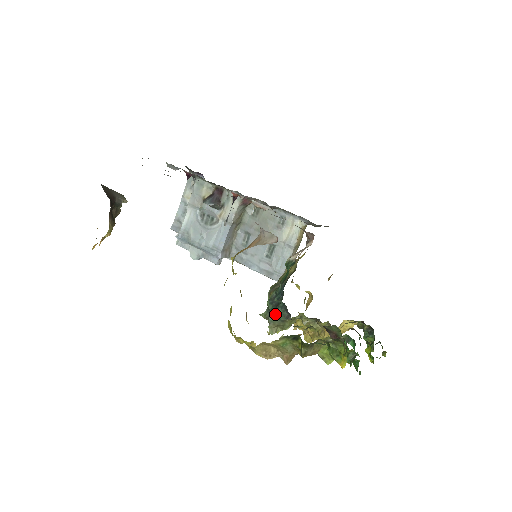
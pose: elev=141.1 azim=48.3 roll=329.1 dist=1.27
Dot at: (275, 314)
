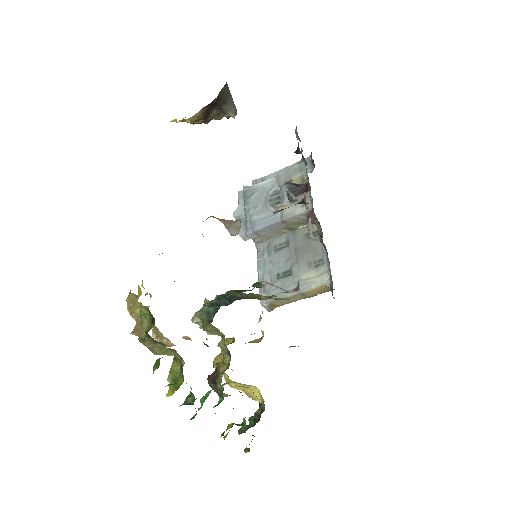
Dot at: (209, 309)
